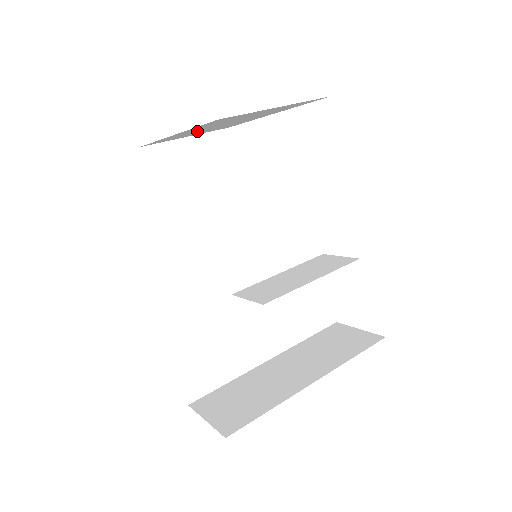
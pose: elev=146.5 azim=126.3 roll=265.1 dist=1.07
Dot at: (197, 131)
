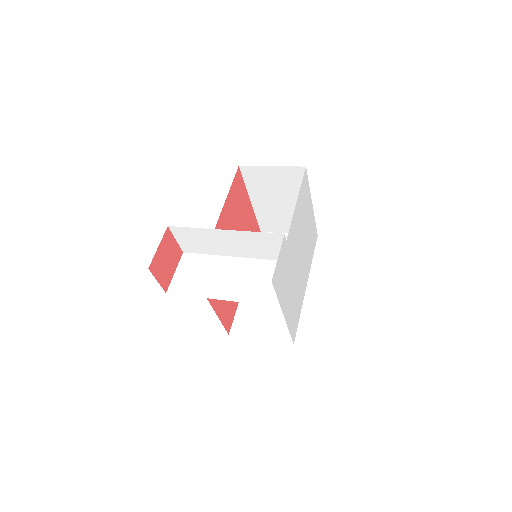
Dot at: (273, 210)
